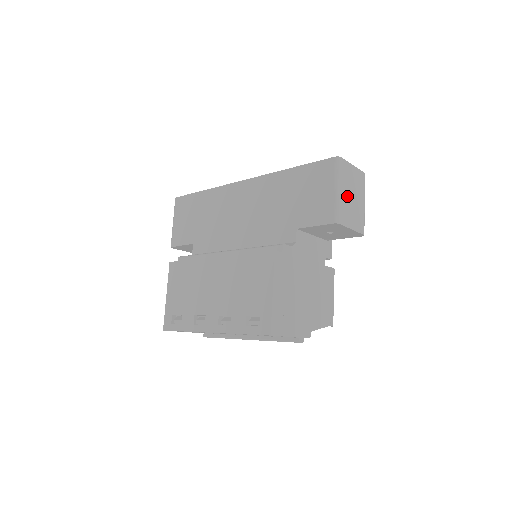
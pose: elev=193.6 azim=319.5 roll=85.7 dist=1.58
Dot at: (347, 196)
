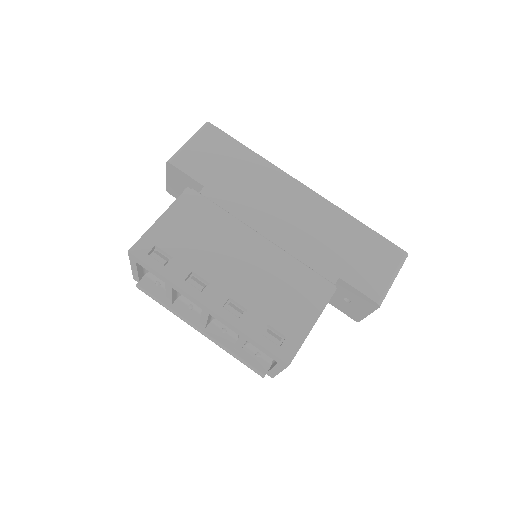
Dot at: occluded
